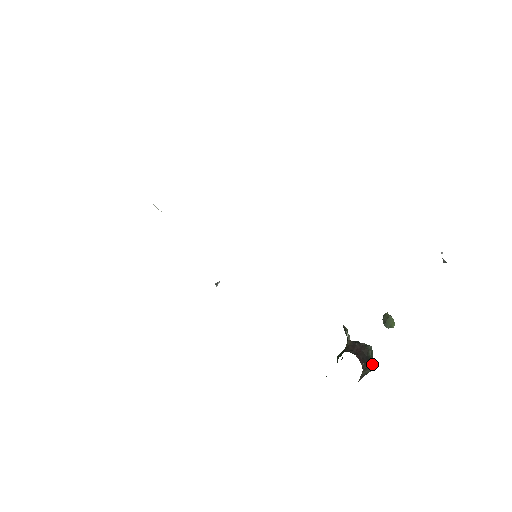
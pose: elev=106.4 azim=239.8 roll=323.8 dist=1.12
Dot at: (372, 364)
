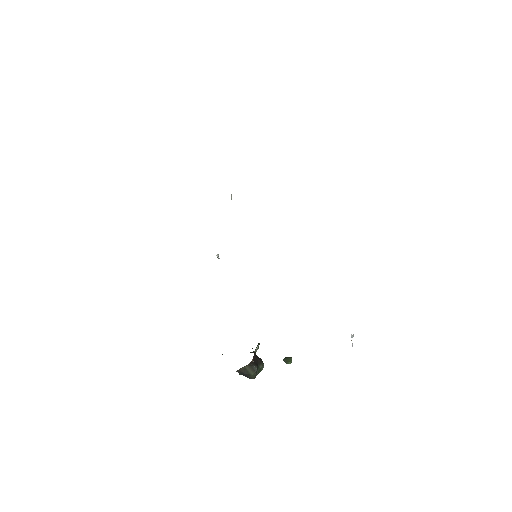
Dot at: (257, 370)
